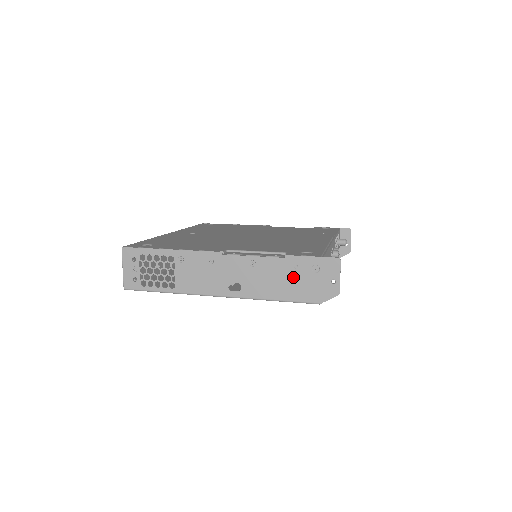
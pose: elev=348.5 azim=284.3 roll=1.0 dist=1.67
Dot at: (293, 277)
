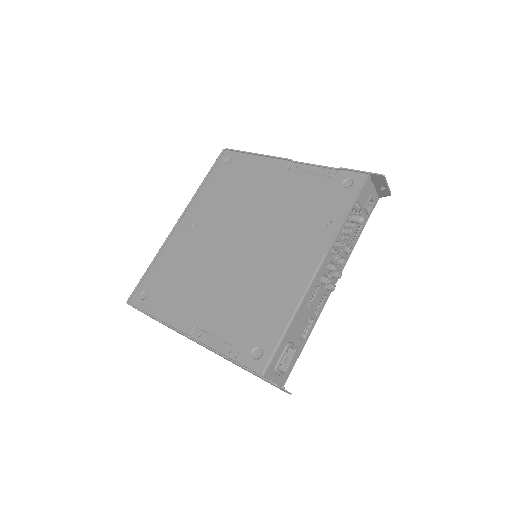
Dot at: occluded
